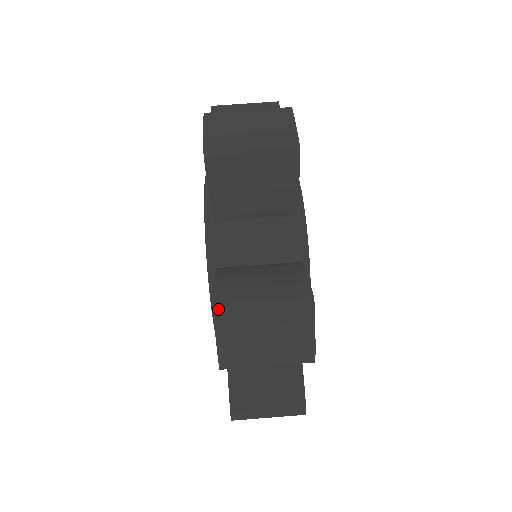
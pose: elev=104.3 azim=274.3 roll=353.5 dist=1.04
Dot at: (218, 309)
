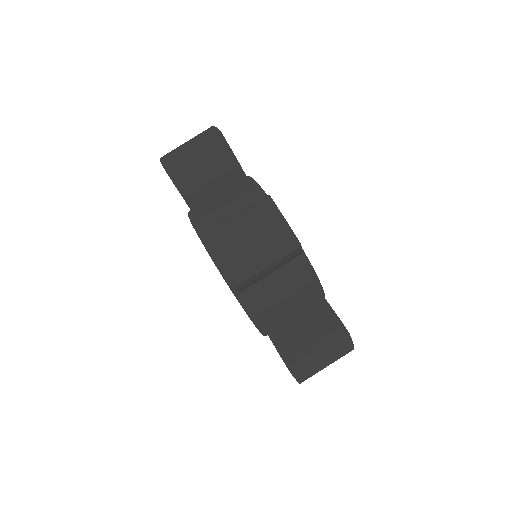
Dot at: (207, 236)
